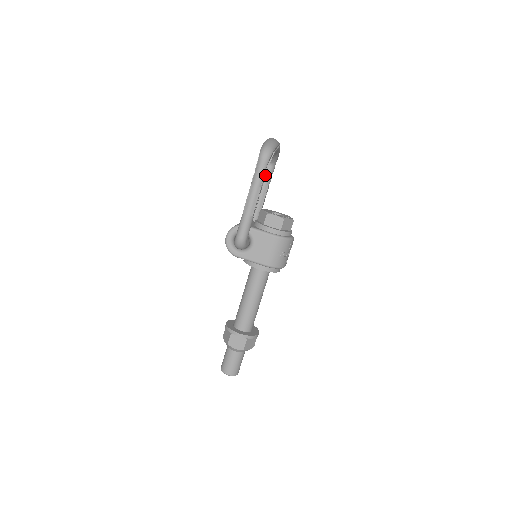
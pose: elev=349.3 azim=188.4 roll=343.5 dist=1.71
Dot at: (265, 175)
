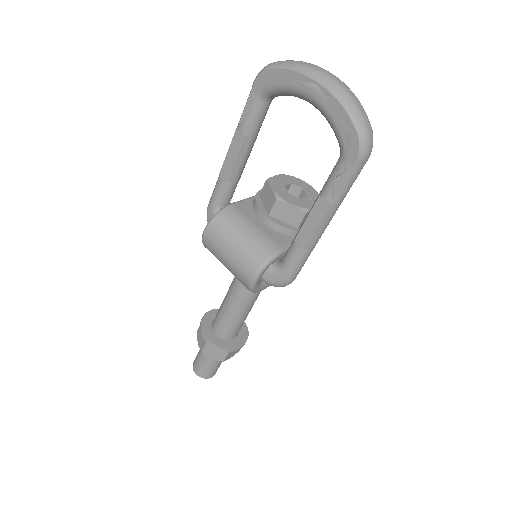
Dot at: occluded
